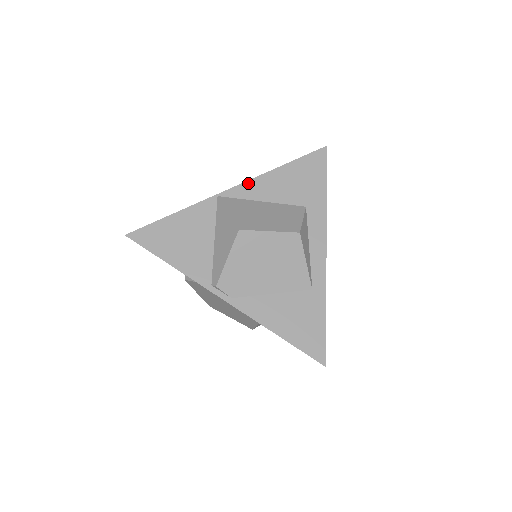
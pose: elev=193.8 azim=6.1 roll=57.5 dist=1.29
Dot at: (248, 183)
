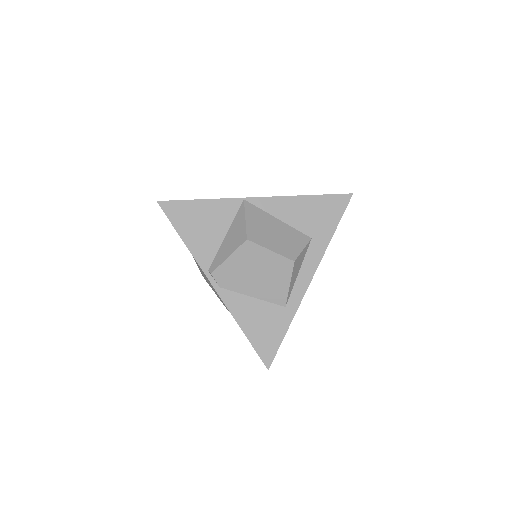
Dot at: (274, 199)
